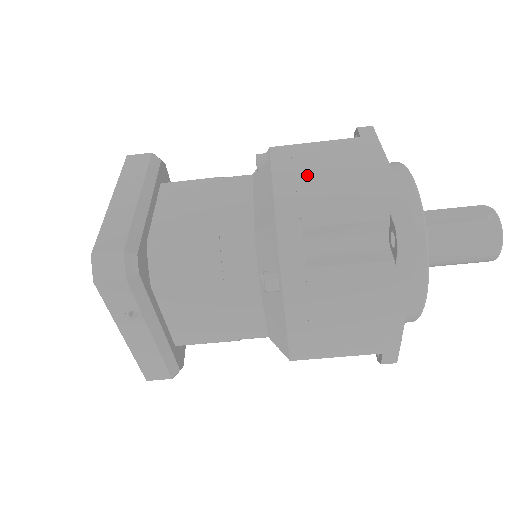
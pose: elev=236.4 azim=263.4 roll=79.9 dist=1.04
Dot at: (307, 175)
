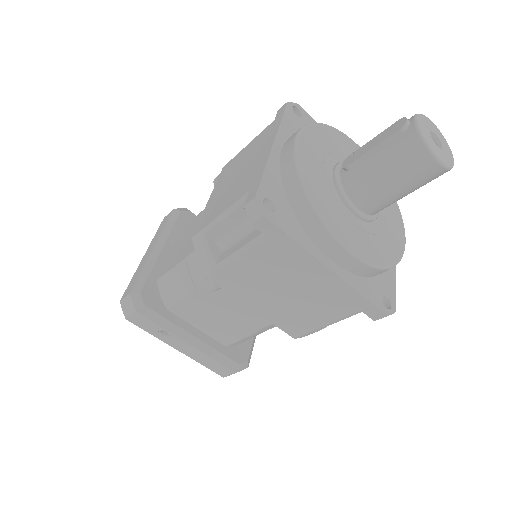
Dot at: (226, 182)
